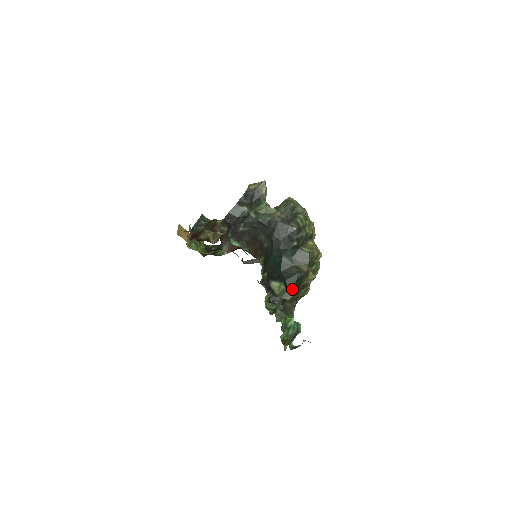
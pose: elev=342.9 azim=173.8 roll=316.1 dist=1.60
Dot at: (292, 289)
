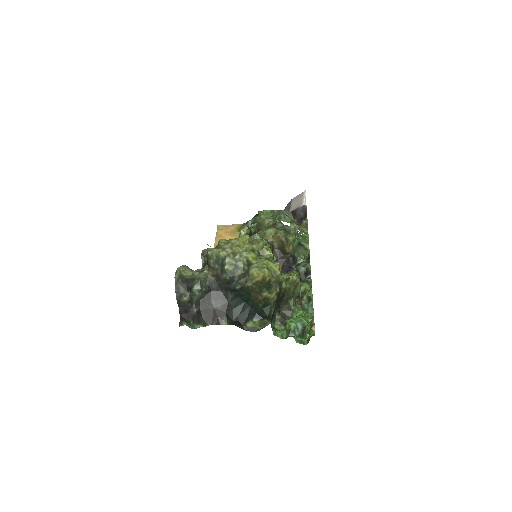
Dot at: (265, 317)
